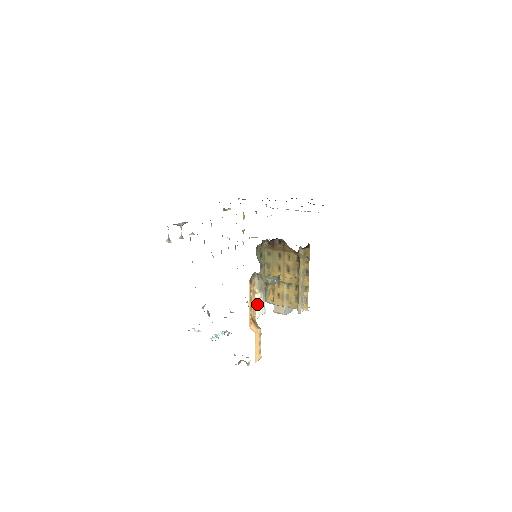
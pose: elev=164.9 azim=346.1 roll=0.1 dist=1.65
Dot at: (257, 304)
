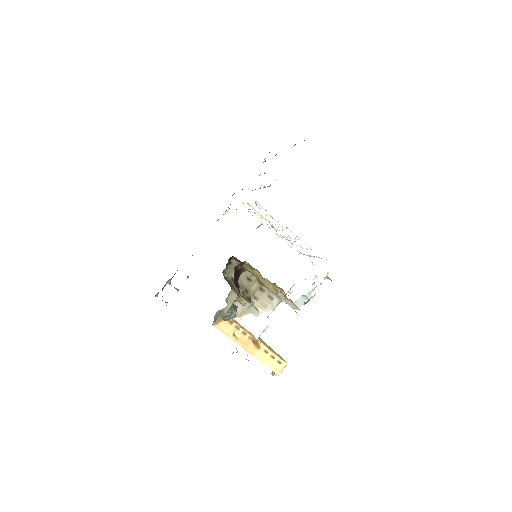
Dot at: (248, 327)
